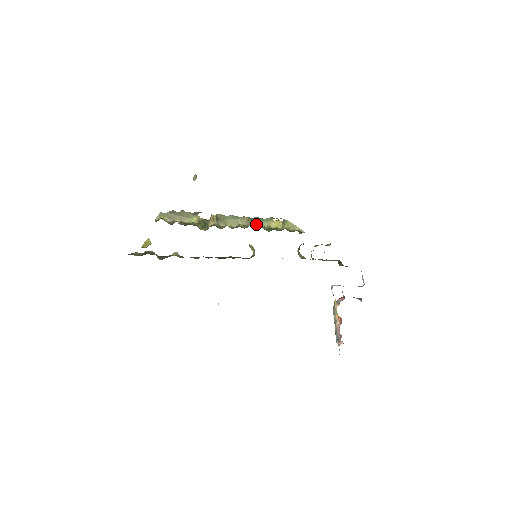
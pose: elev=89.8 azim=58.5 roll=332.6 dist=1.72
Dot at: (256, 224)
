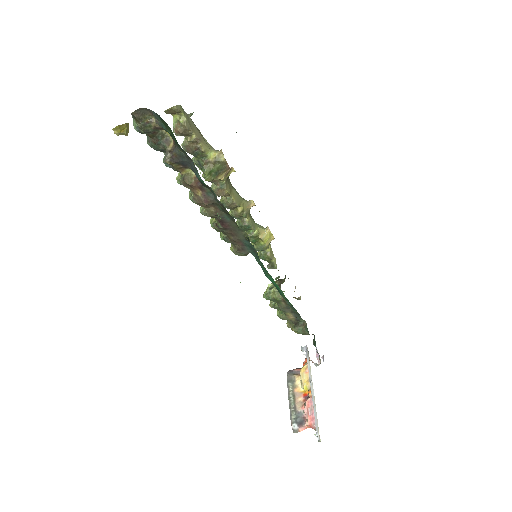
Dot at: (251, 221)
